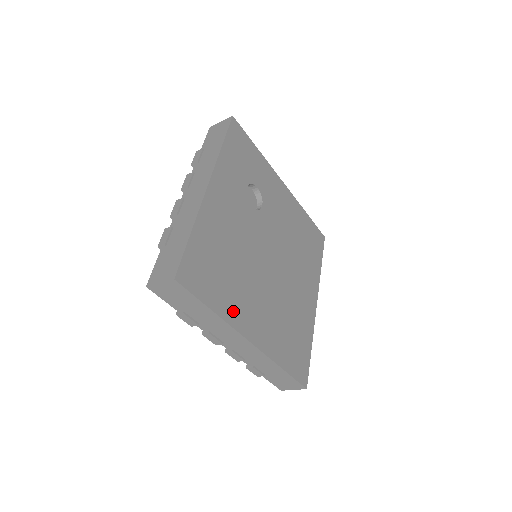
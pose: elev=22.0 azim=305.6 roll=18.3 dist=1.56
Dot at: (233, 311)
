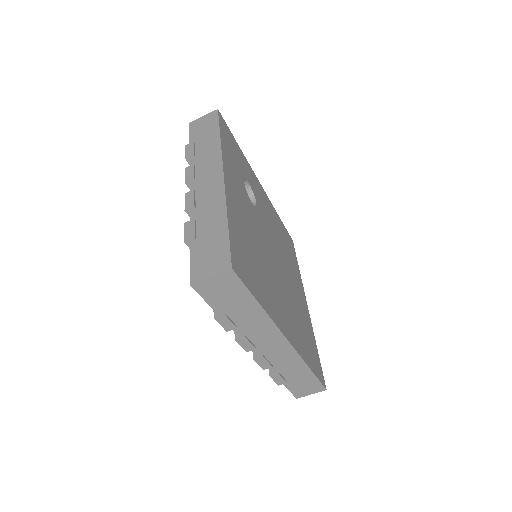
Dot at: (271, 307)
